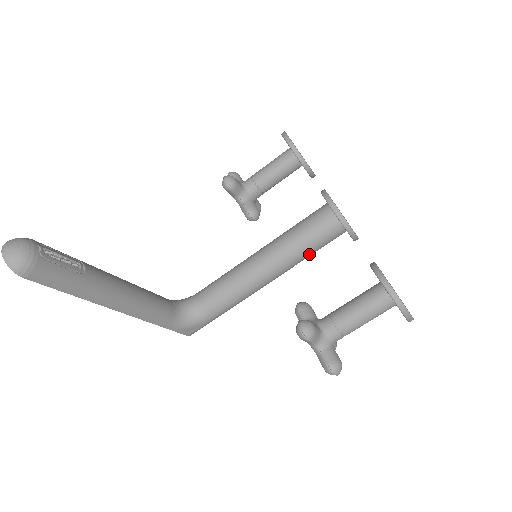
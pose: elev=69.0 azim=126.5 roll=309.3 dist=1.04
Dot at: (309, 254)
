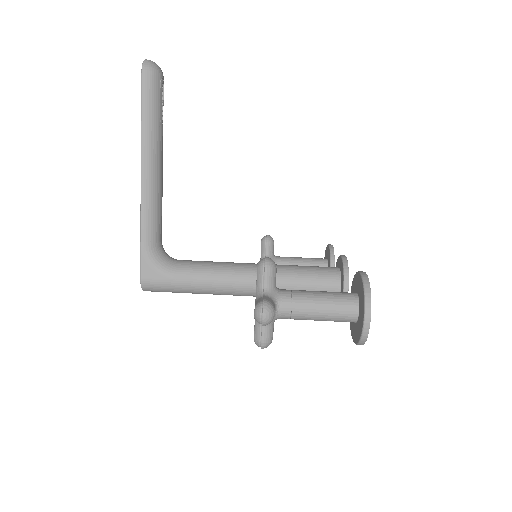
Dot at: (297, 287)
